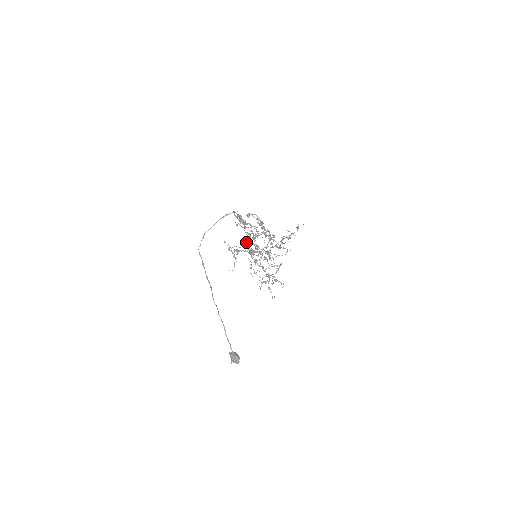
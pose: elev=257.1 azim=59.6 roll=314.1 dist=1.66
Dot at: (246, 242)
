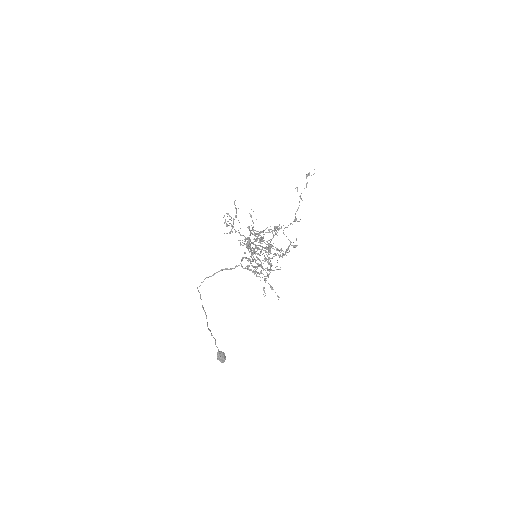
Dot at: occluded
